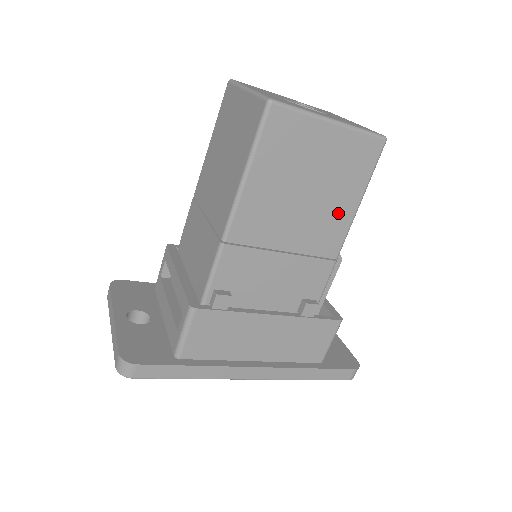
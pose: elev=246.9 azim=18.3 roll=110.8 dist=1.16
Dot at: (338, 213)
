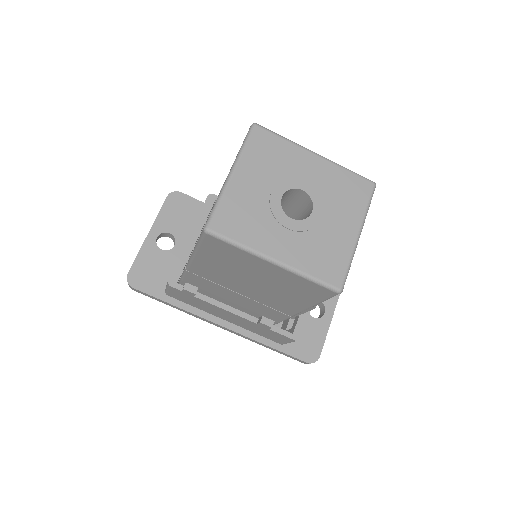
Dot at: (289, 301)
